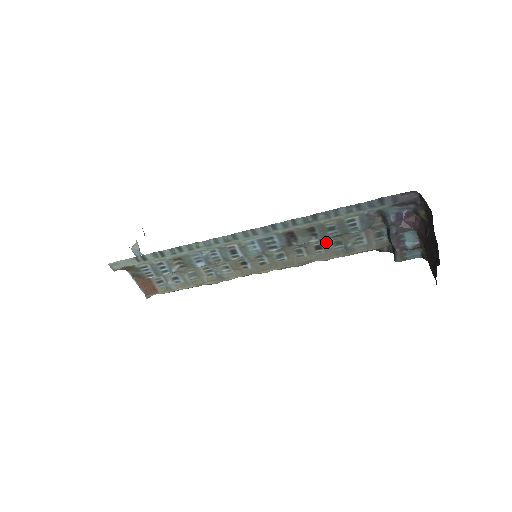
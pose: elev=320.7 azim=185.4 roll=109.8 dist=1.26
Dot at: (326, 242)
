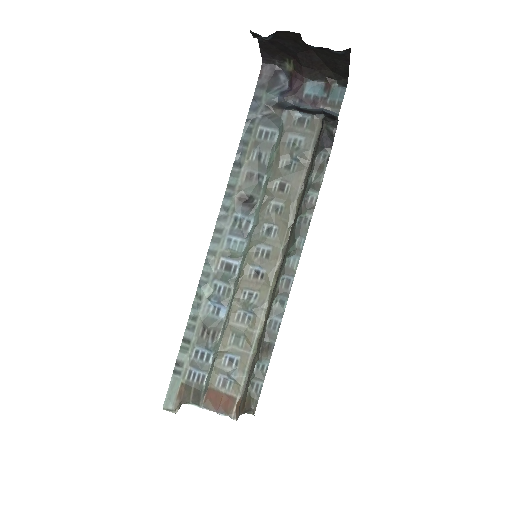
Dot at: (279, 175)
